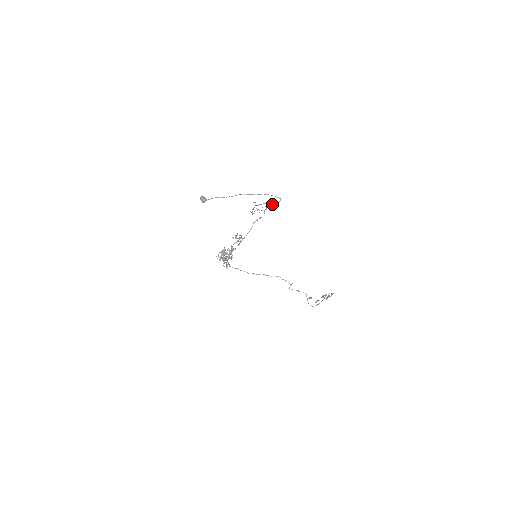
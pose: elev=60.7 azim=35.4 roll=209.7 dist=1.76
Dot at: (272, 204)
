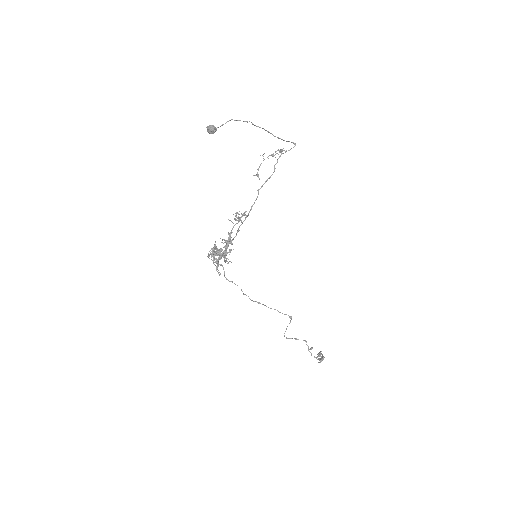
Dot at: (286, 150)
